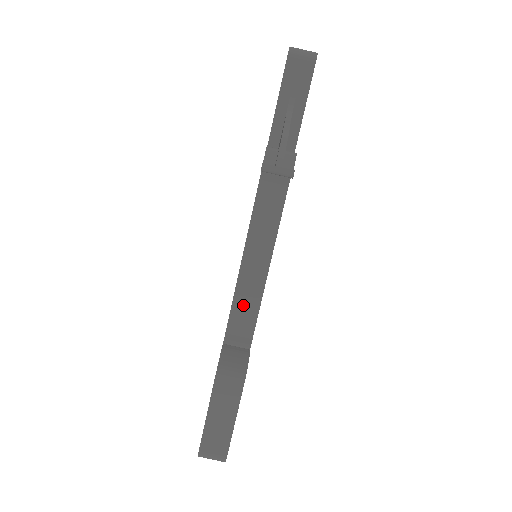
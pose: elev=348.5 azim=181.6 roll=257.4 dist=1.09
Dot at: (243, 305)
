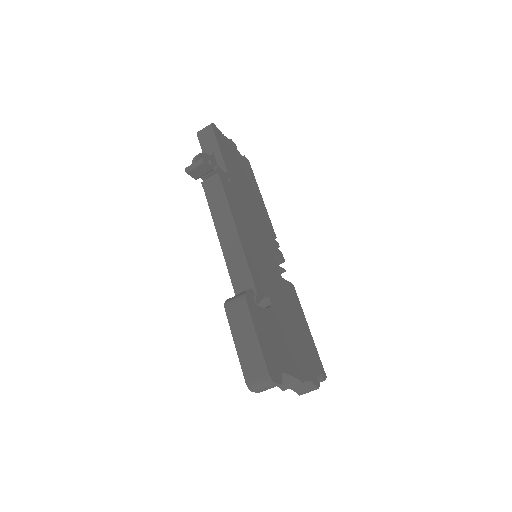
Dot at: (235, 266)
